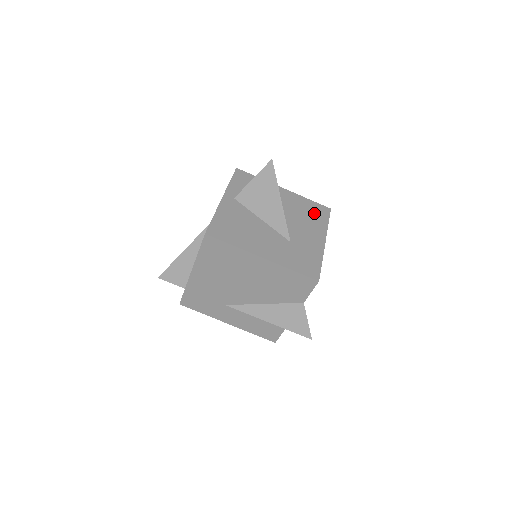
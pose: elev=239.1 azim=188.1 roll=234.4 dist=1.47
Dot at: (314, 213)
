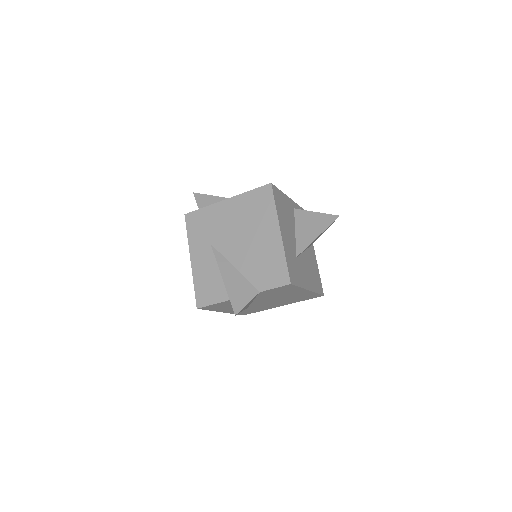
Dot at: (316, 279)
